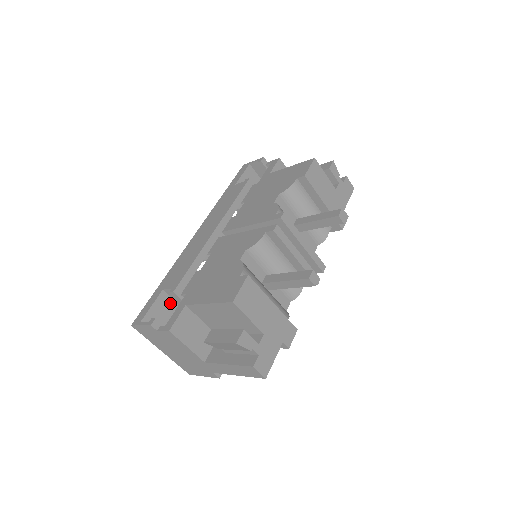
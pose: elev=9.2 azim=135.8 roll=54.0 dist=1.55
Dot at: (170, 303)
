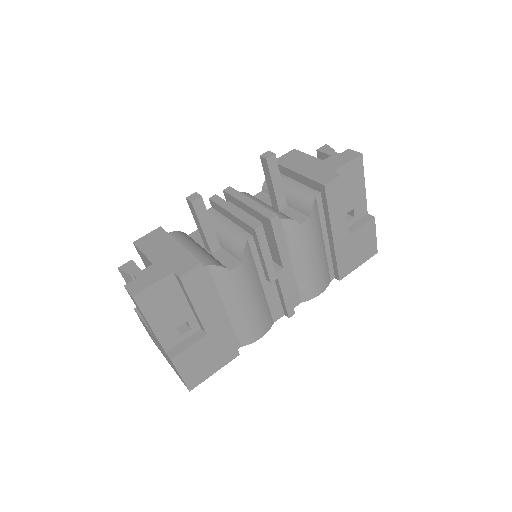
Dot at: occluded
